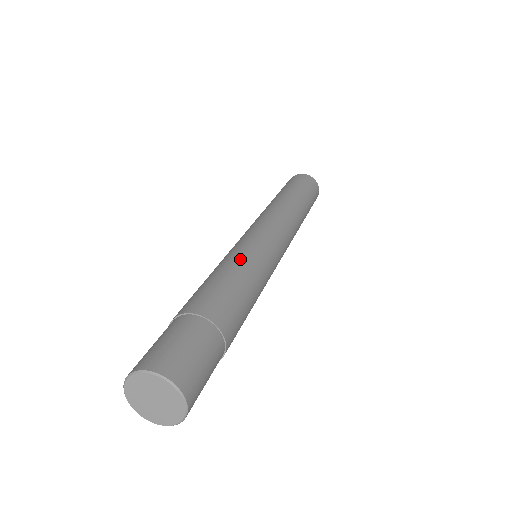
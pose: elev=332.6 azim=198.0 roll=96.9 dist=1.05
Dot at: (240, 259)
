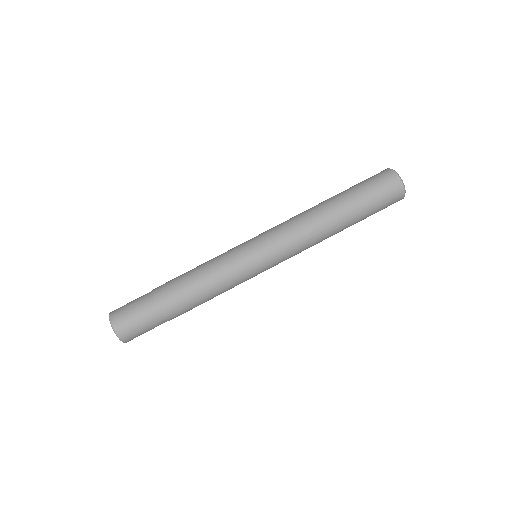
Dot at: (224, 282)
